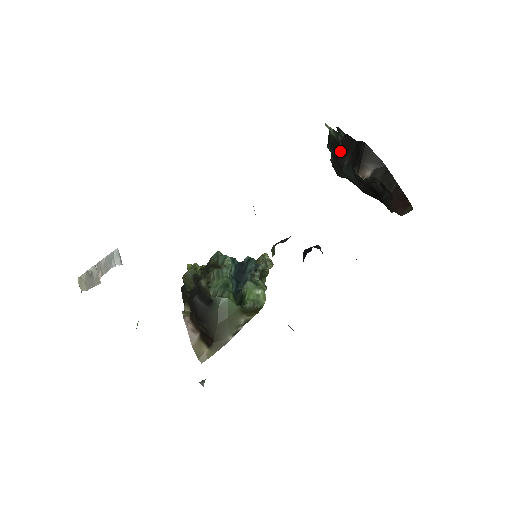
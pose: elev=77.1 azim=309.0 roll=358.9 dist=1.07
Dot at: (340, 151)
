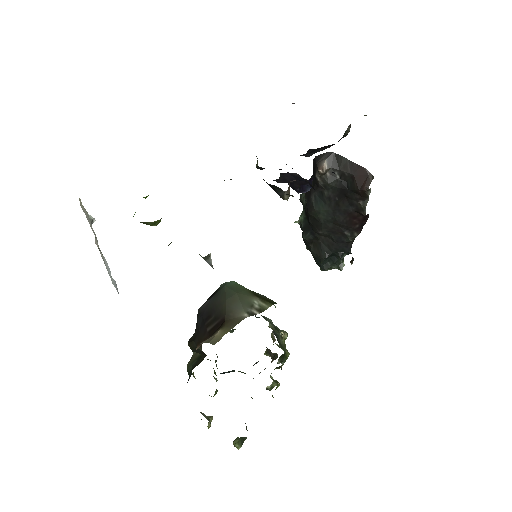
Dot at: (307, 201)
